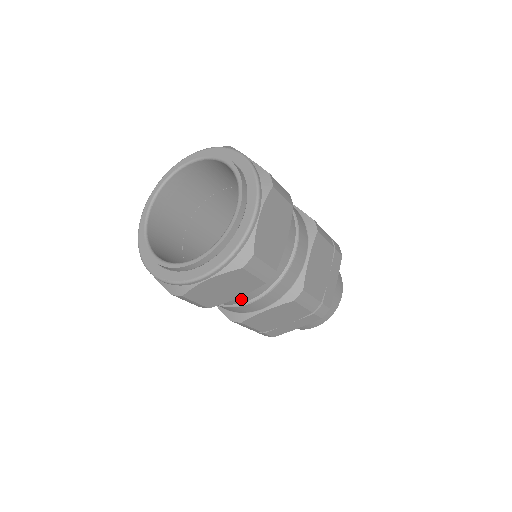
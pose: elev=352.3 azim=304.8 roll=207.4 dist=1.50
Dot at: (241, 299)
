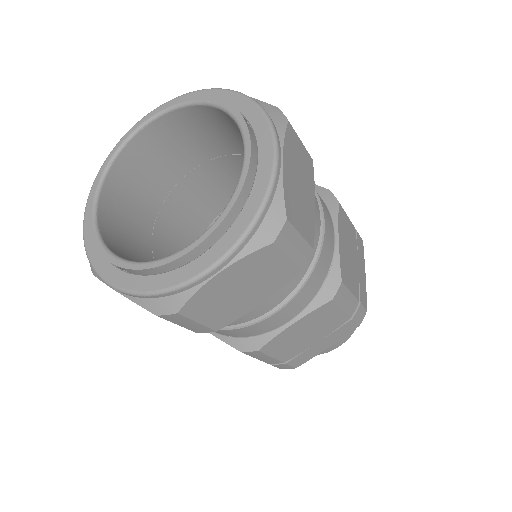
Dot at: occluded
